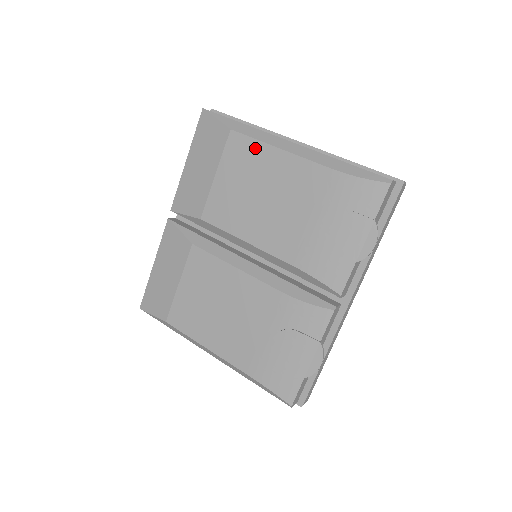
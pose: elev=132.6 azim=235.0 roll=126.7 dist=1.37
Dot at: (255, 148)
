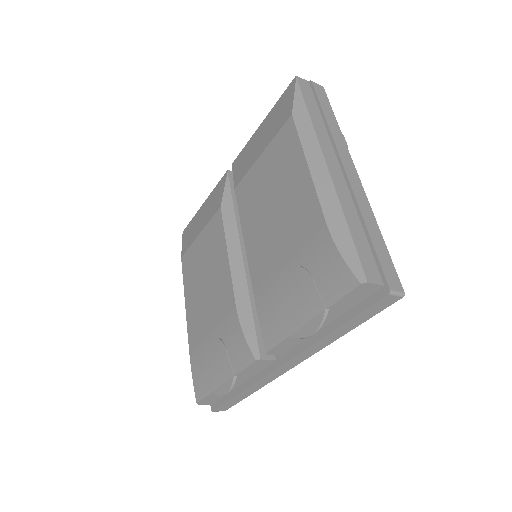
Dot at: (294, 149)
